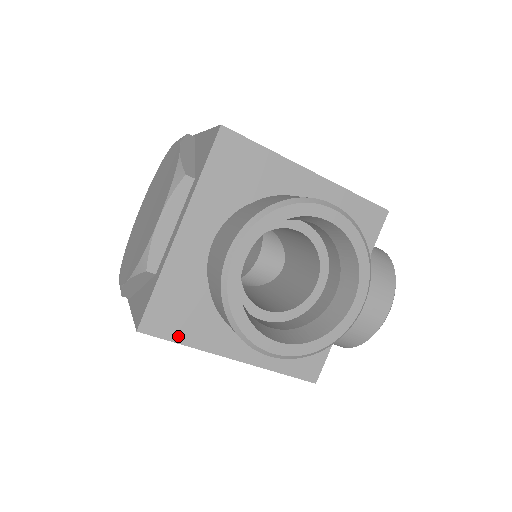
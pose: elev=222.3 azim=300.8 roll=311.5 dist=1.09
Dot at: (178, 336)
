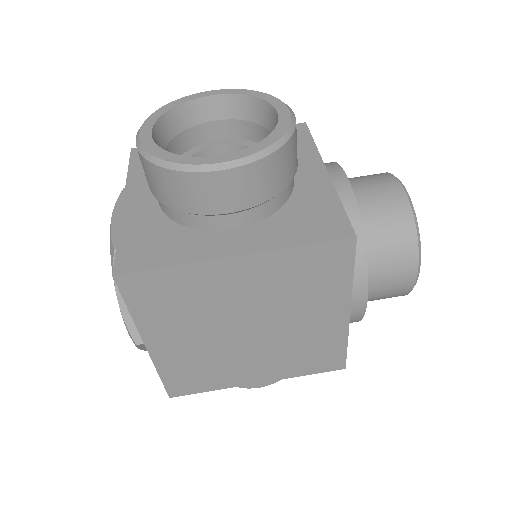
Dot at: (159, 263)
